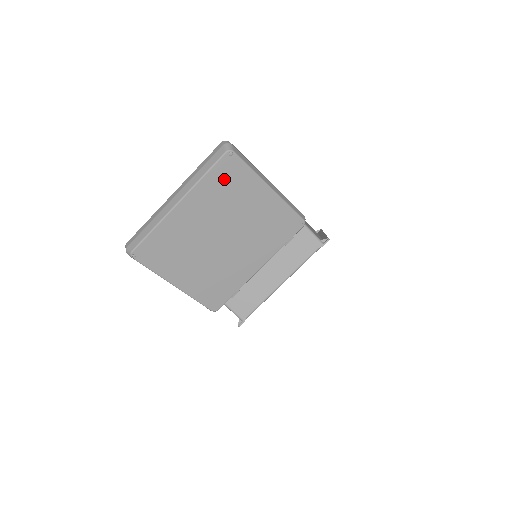
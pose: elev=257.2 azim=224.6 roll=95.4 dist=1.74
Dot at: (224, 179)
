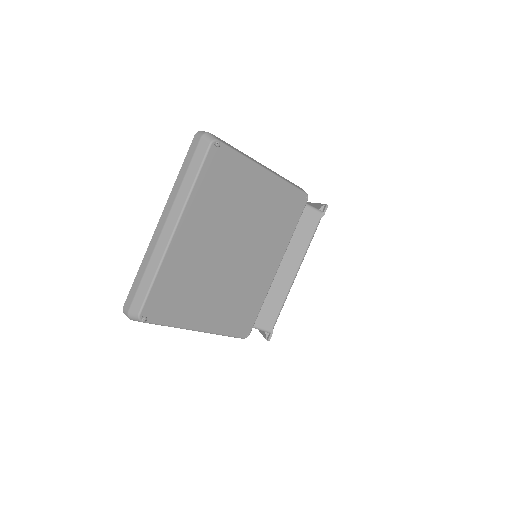
Dot at: (217, 179)
